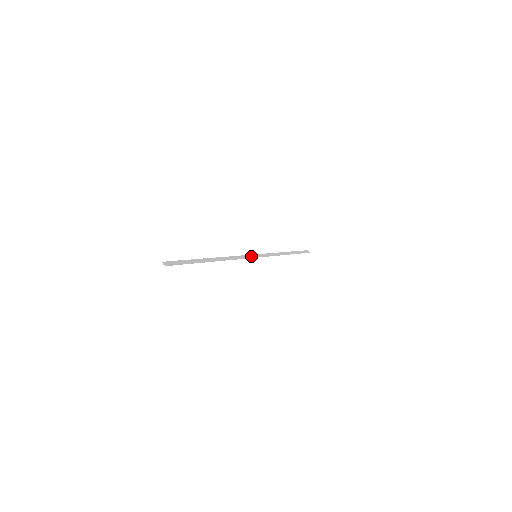
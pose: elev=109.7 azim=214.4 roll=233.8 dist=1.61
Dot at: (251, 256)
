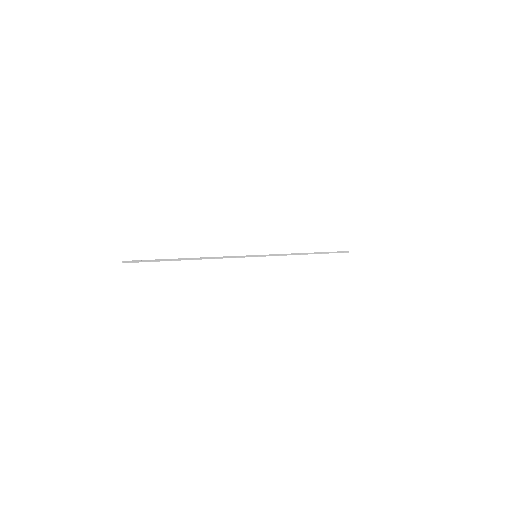
Dot at: (247, 256)
